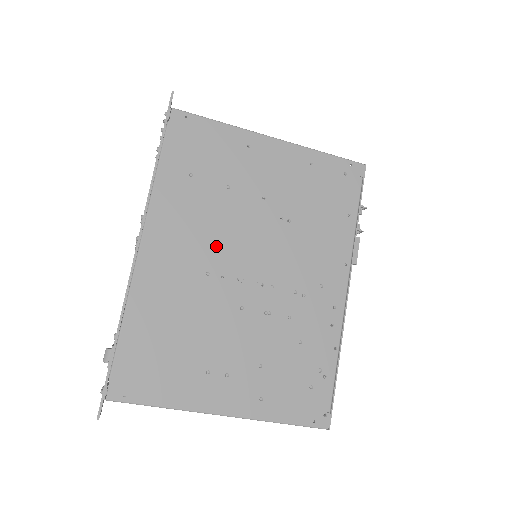
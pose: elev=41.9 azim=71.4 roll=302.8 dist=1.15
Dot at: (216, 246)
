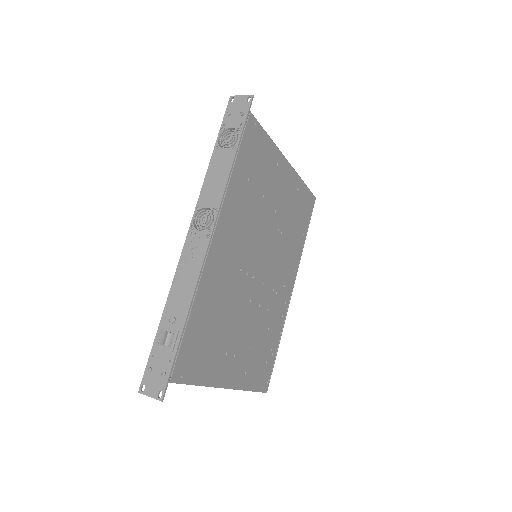
Dot at: (249, 247)
